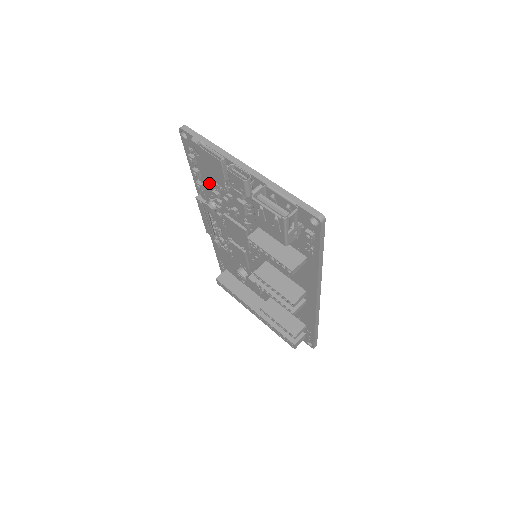
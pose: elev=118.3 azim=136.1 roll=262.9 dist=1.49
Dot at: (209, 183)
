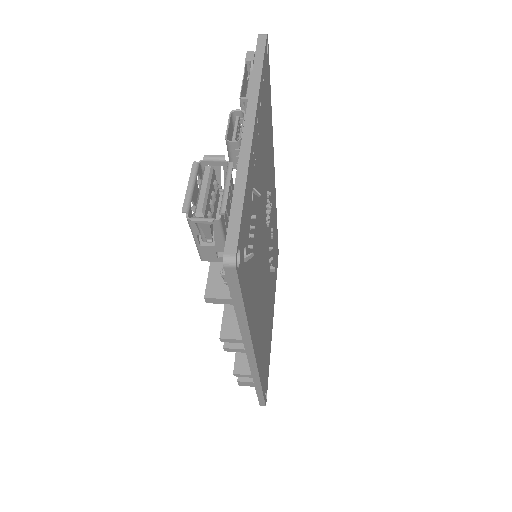
Dot at: occluded
